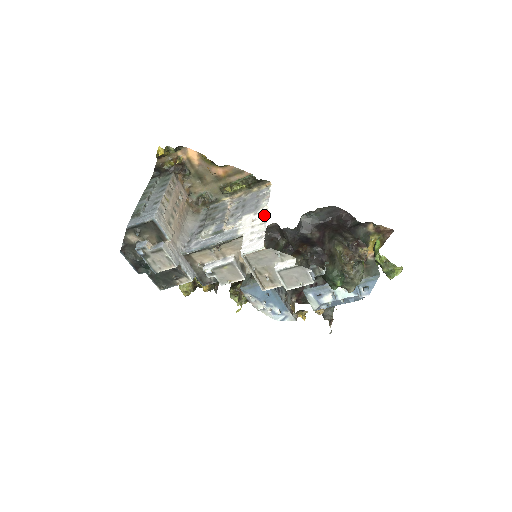
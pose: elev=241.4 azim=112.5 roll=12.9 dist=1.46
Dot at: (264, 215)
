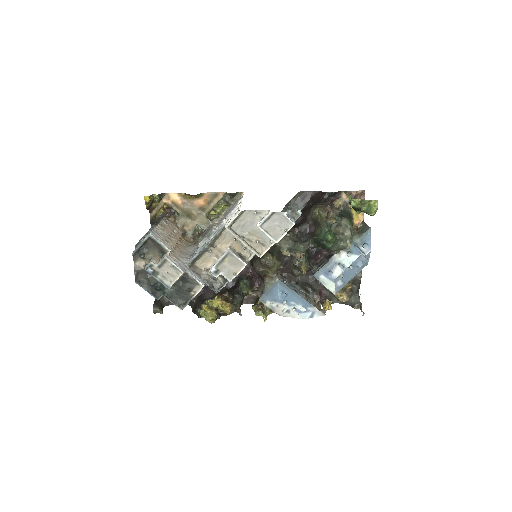
Dot at: occluded
